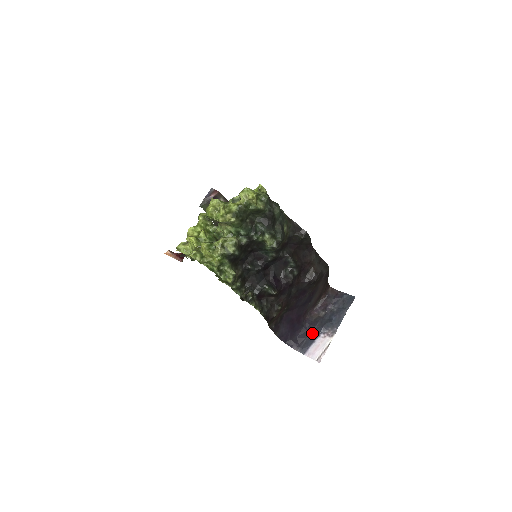
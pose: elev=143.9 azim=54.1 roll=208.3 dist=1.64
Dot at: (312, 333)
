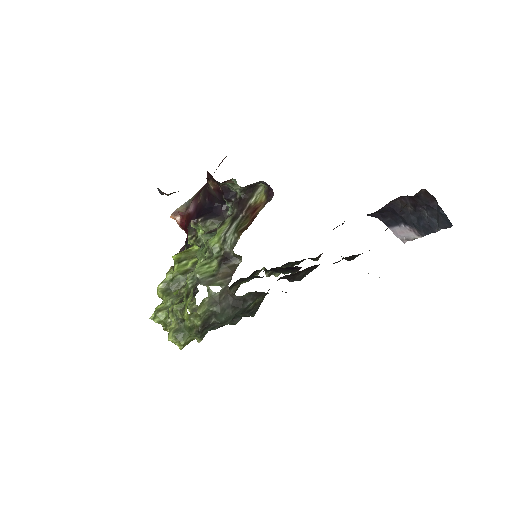
Dot at: (396, 218)
